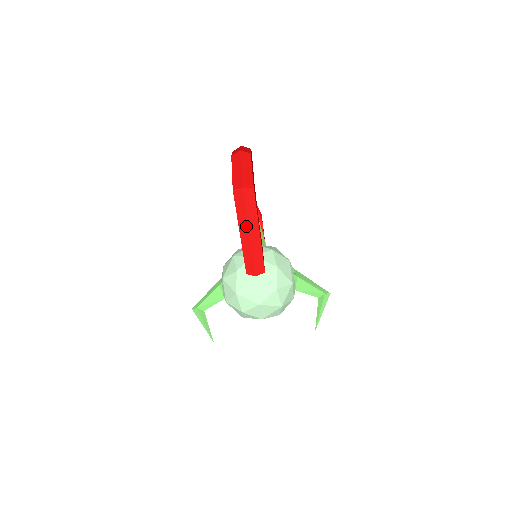
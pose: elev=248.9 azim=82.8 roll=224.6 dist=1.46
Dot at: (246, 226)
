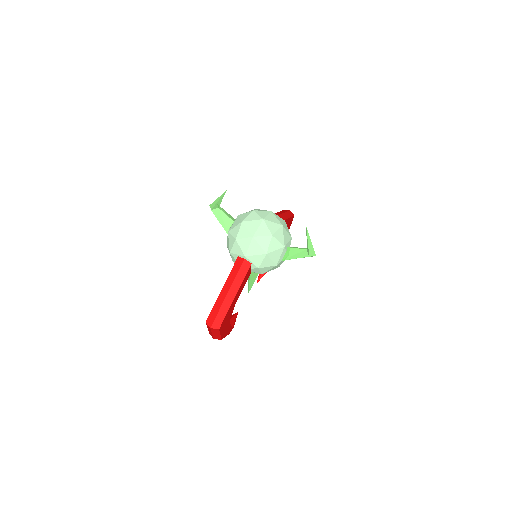
Dot at: occluded
